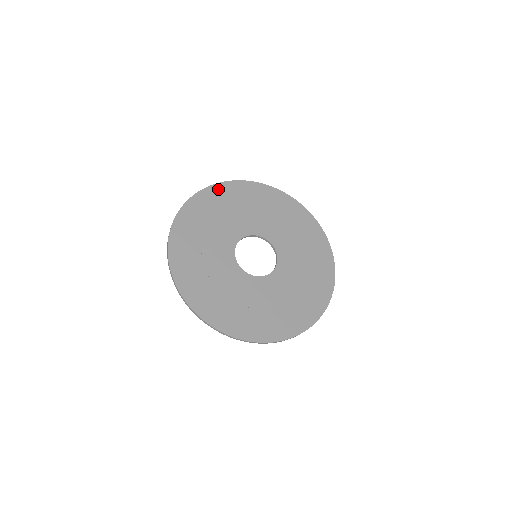
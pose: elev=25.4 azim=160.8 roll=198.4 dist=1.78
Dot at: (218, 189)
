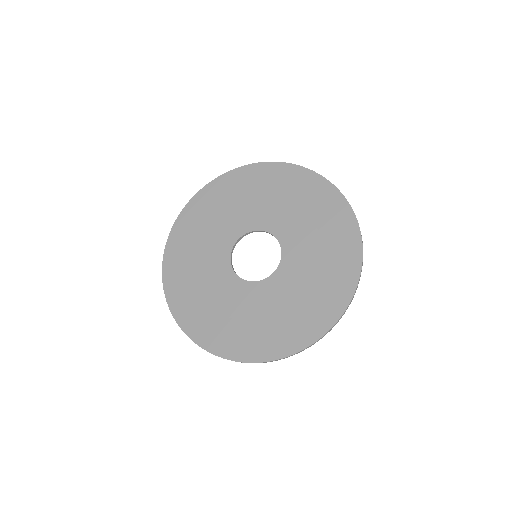
Dot at: (197, 201)
